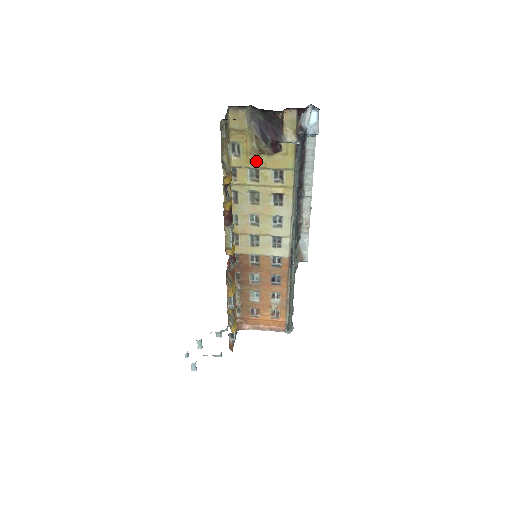
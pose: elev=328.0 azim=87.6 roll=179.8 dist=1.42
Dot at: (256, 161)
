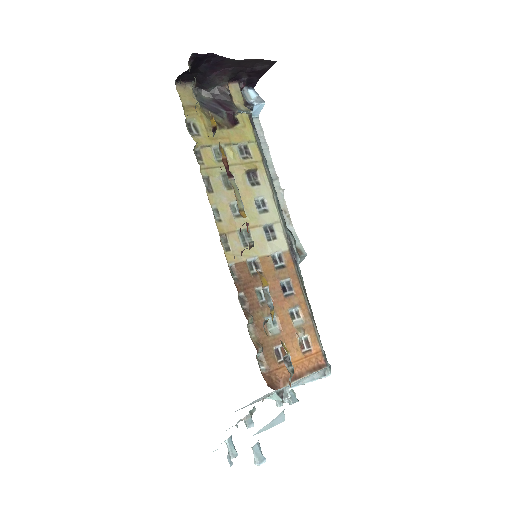
Dot at: (218, 137)
